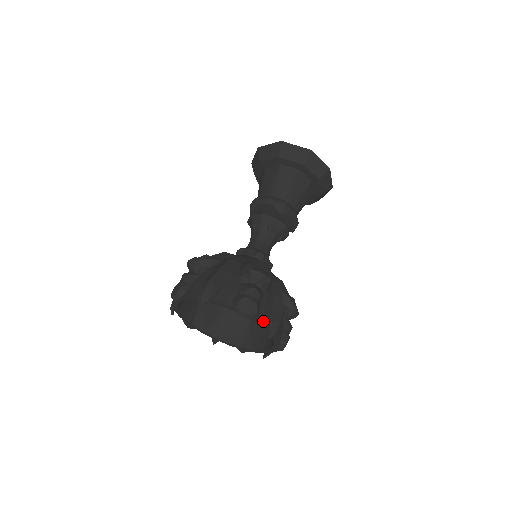
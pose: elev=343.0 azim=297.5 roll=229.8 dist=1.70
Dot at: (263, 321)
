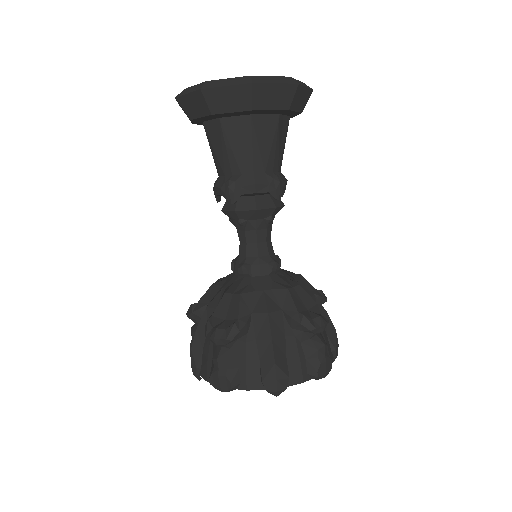
Dot at: occluded
